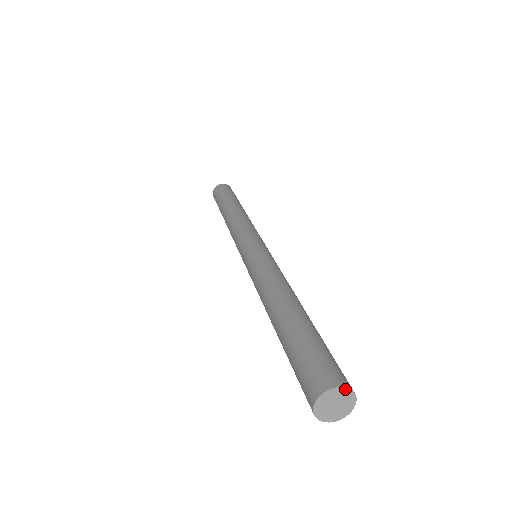
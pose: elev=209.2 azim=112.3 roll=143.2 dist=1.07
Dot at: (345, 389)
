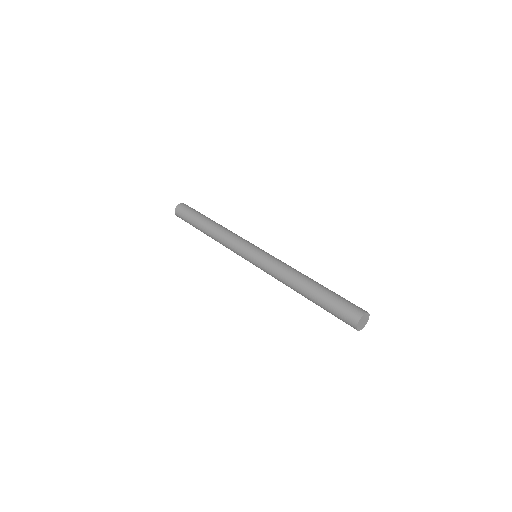
Dot at: occluded
